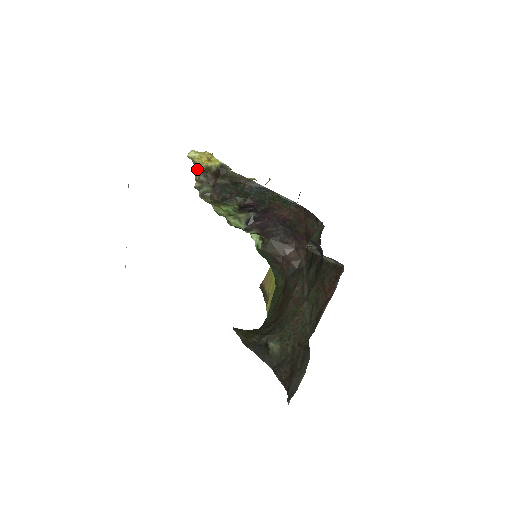
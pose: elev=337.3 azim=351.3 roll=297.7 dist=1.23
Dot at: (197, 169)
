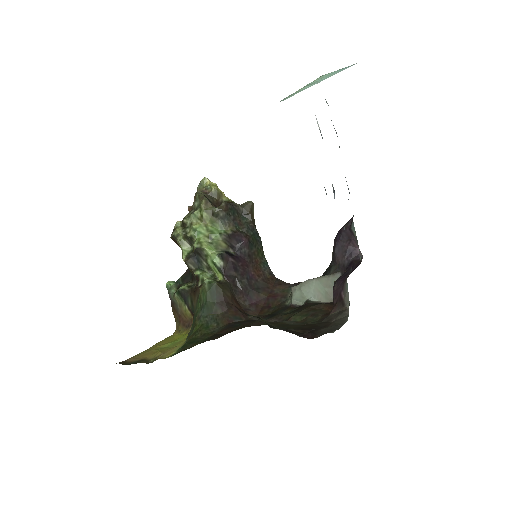
Dot at: (206, 190)
